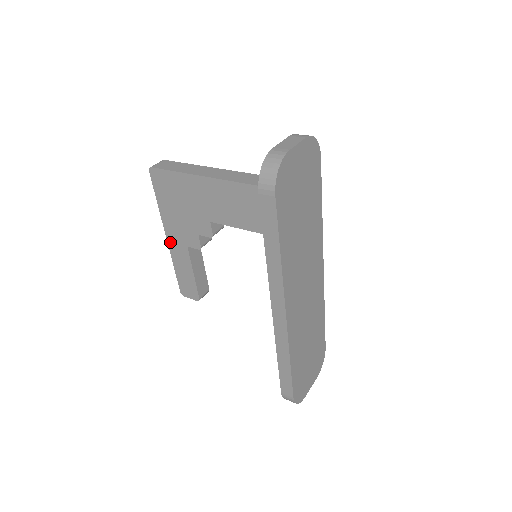
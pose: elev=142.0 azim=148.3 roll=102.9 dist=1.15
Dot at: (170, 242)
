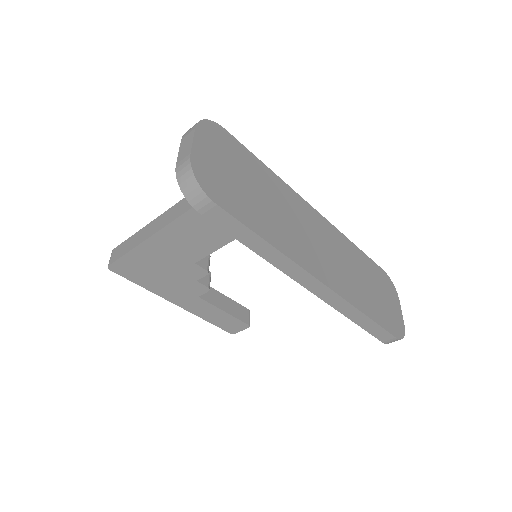
Dot at: (182, 306)
